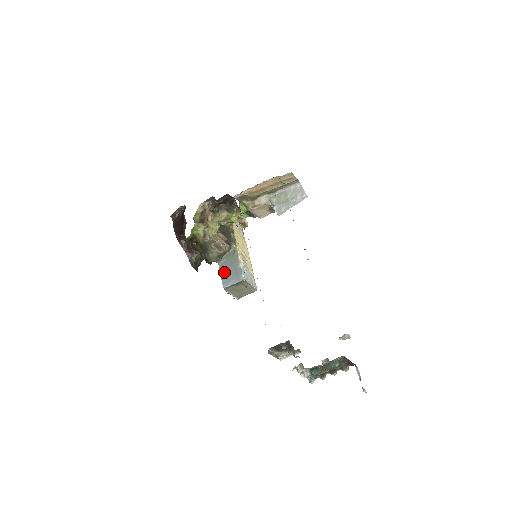
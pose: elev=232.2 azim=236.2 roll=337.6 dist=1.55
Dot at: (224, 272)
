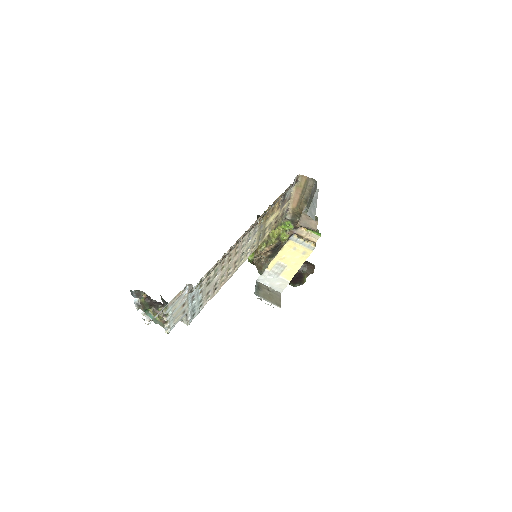
Dot at: occluded
